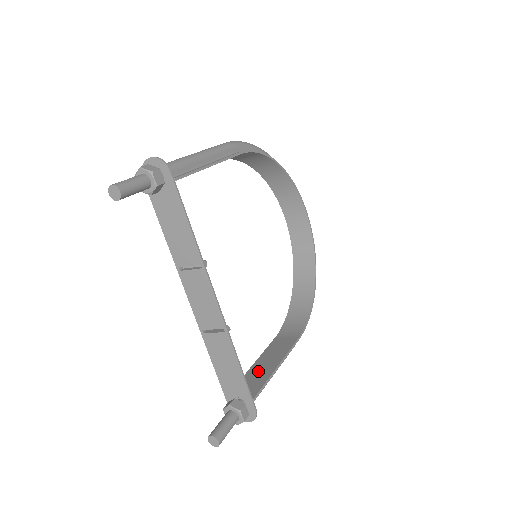
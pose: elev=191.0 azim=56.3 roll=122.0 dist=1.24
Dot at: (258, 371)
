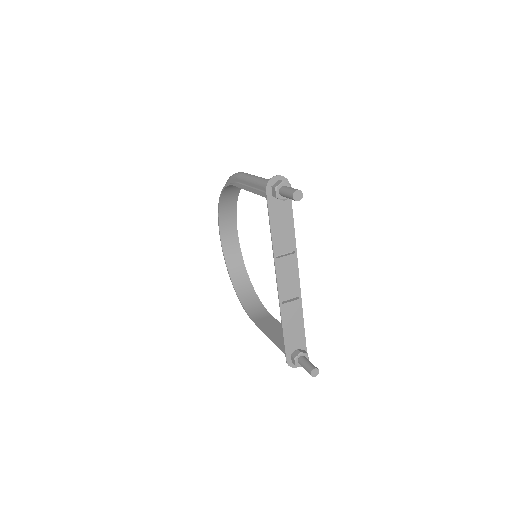
Dot at: (280, 336)
